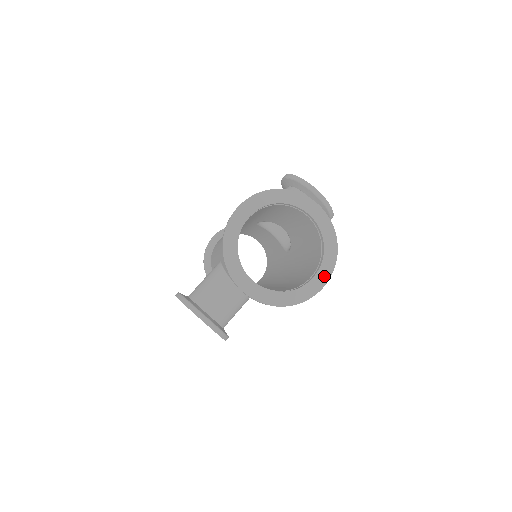
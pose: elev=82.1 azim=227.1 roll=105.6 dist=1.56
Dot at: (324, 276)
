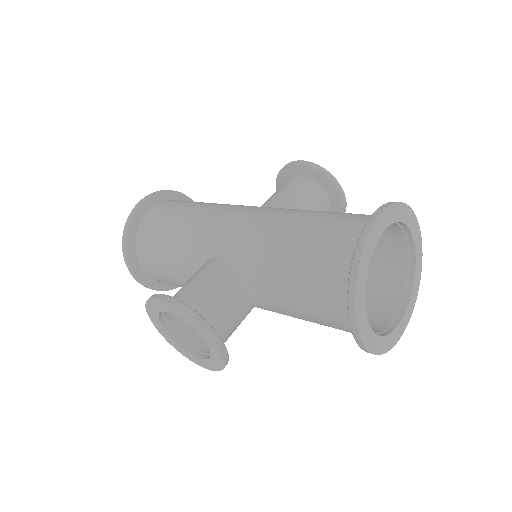
Dot at: (407, 318)
